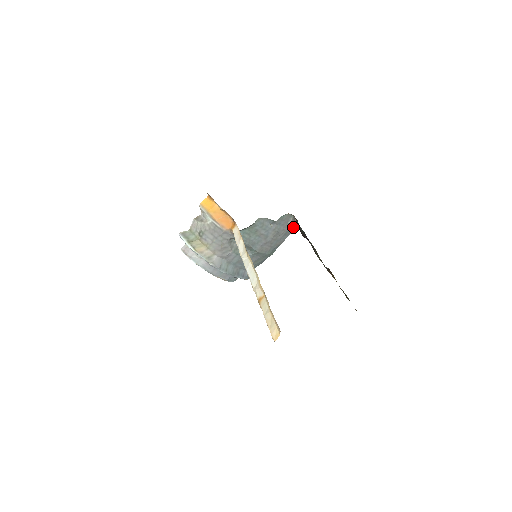
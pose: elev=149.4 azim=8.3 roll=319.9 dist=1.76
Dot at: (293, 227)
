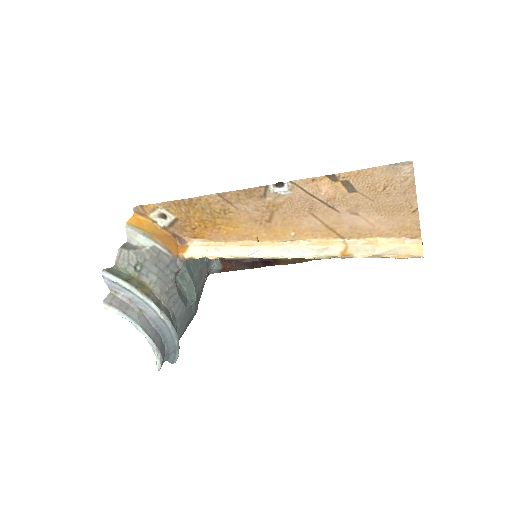
Dot at: occluded
